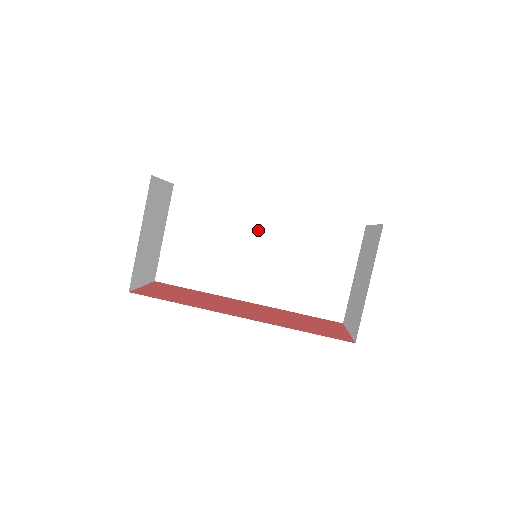
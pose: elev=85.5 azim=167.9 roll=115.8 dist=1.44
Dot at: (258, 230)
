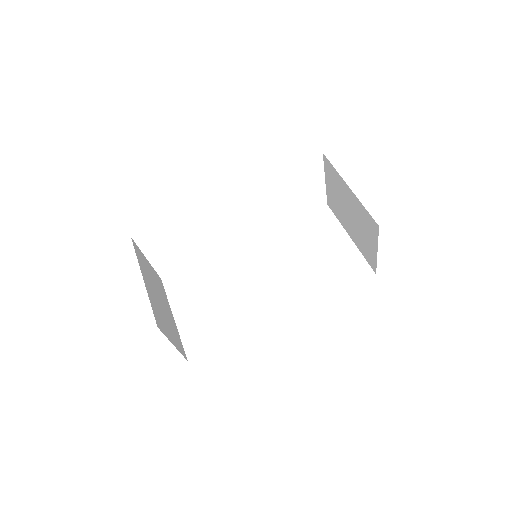
Dot at: (250, 262)
